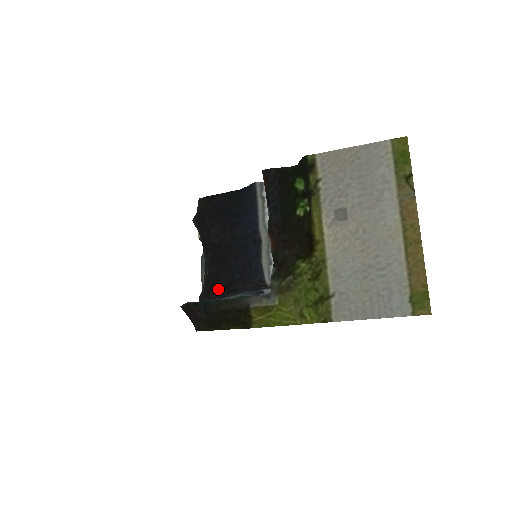
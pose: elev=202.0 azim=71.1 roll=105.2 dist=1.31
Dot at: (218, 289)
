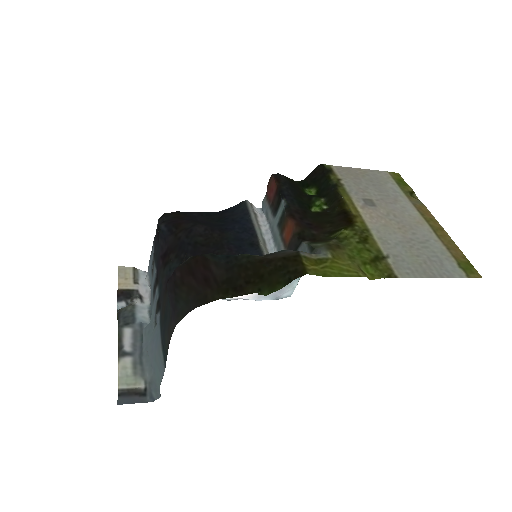
Dot at: occluded
